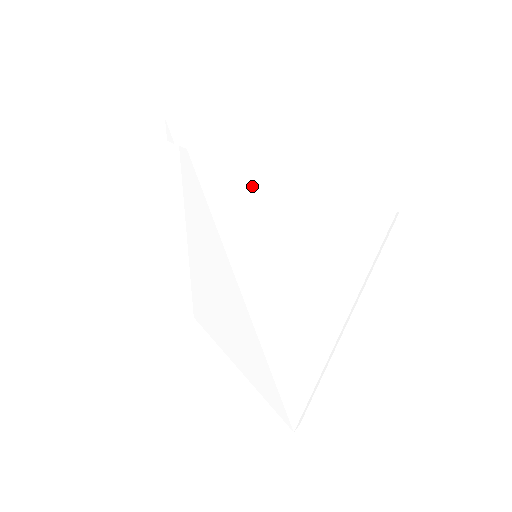
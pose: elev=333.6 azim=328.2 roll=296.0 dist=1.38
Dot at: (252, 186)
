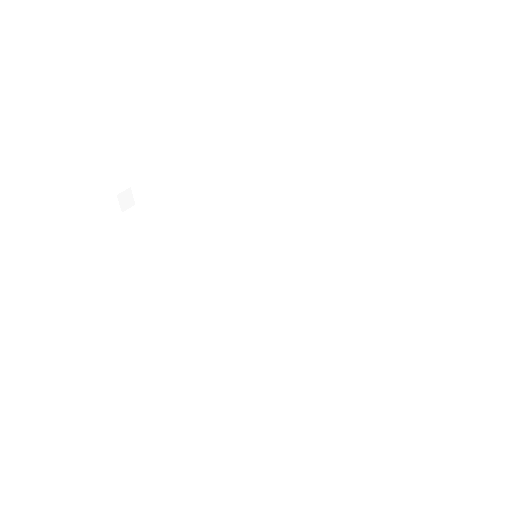
Dot at: (227, 233)
